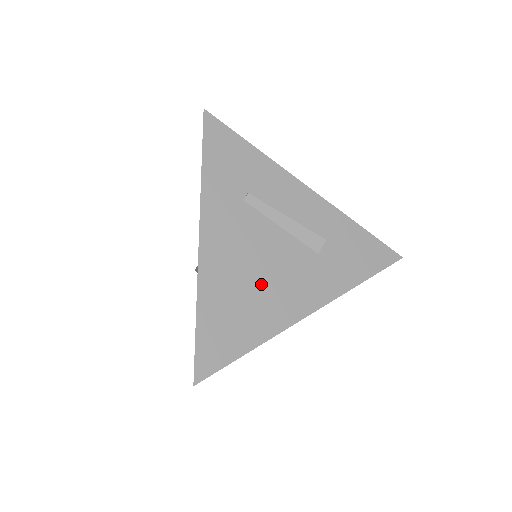
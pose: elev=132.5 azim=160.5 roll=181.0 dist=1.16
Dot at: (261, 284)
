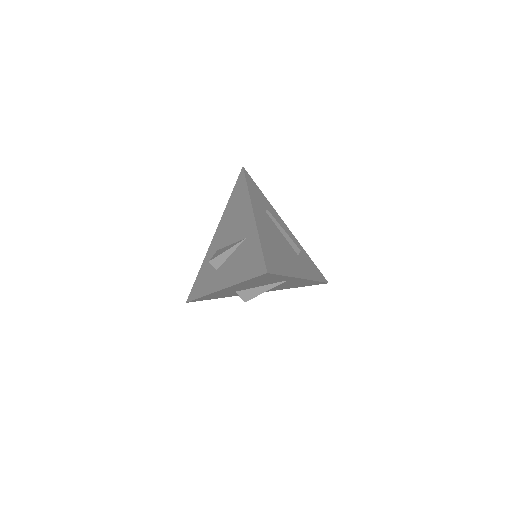
Dot at: (281, 250)
